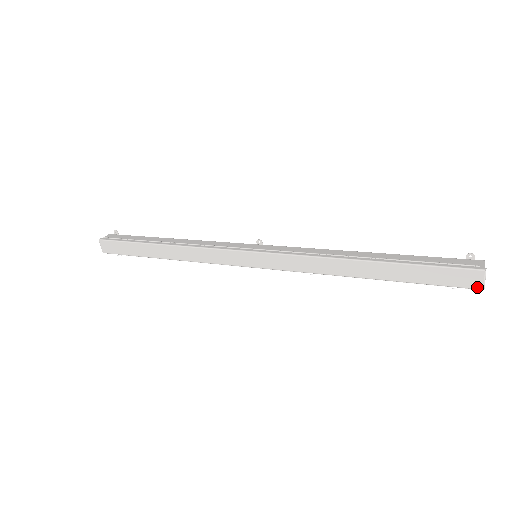
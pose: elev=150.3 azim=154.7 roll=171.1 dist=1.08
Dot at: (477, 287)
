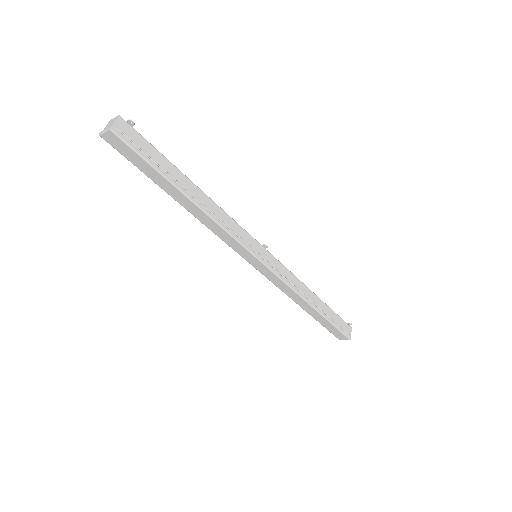
Dot at: (339, 339)
